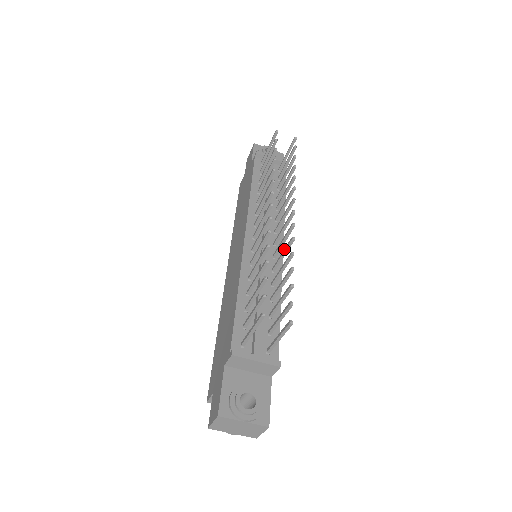
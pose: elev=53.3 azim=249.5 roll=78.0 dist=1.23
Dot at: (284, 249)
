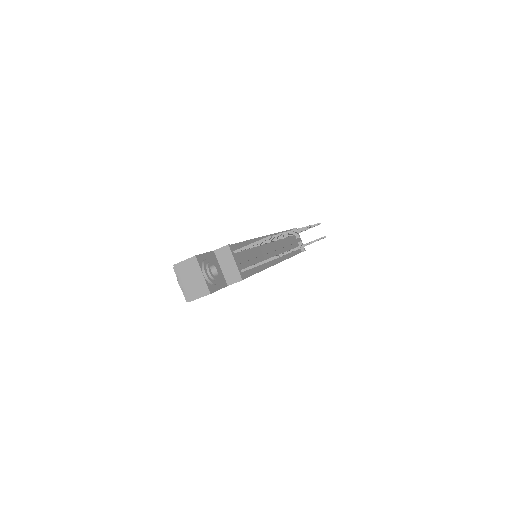
Dot at: occluded
